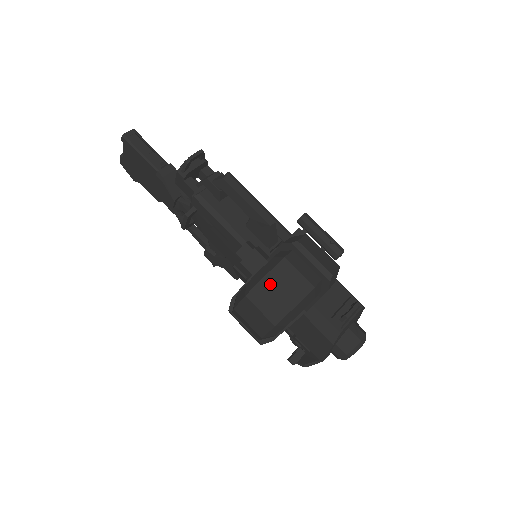
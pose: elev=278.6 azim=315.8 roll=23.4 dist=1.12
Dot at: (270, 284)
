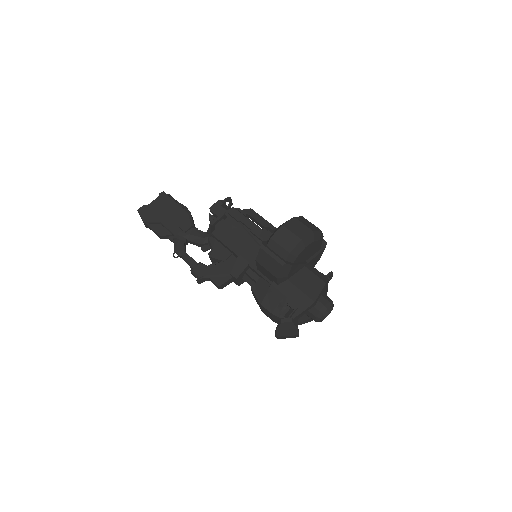
Dot at: (306, 219)
